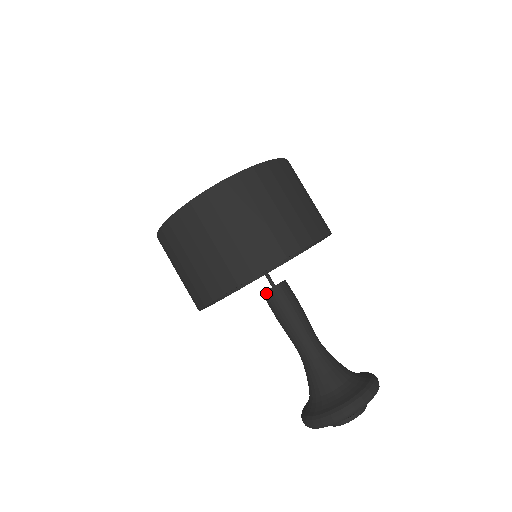
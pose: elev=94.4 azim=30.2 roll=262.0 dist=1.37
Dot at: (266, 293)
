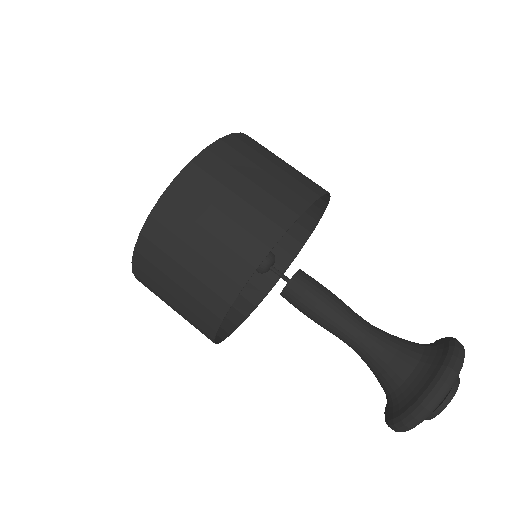
Dot at: (284, 292)
